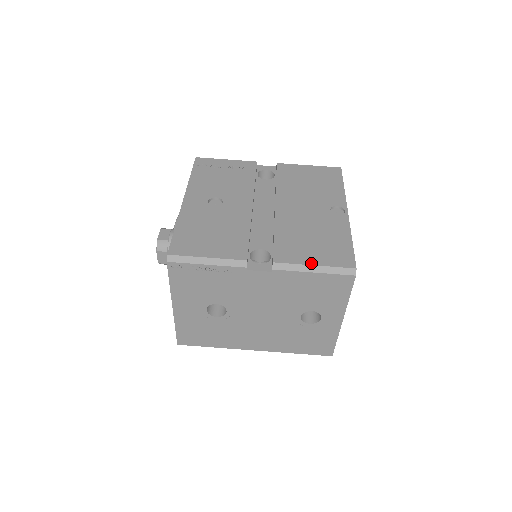
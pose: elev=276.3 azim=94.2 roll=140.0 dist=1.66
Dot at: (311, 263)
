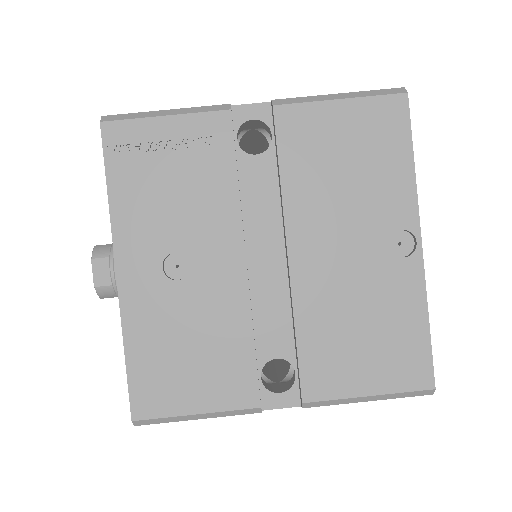
Dot at: (363, 393)
